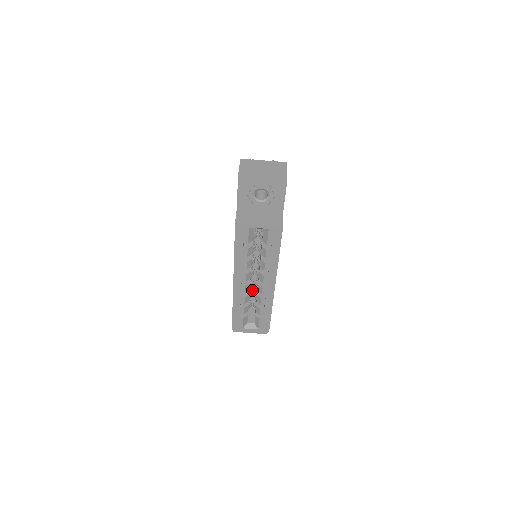
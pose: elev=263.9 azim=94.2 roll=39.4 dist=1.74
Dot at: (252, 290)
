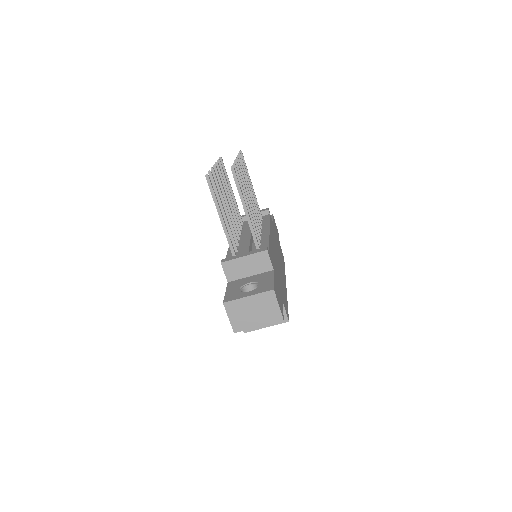
Dot at: occluded
